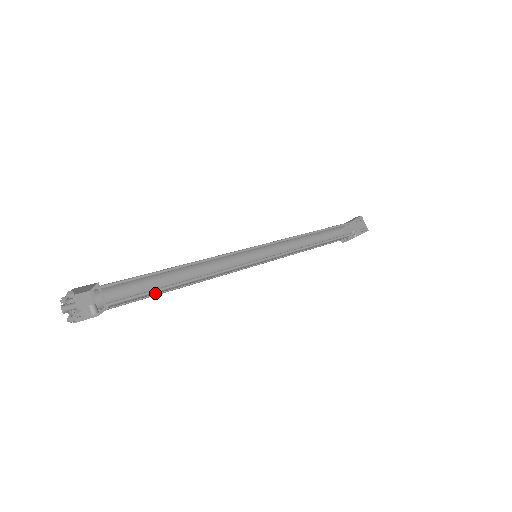
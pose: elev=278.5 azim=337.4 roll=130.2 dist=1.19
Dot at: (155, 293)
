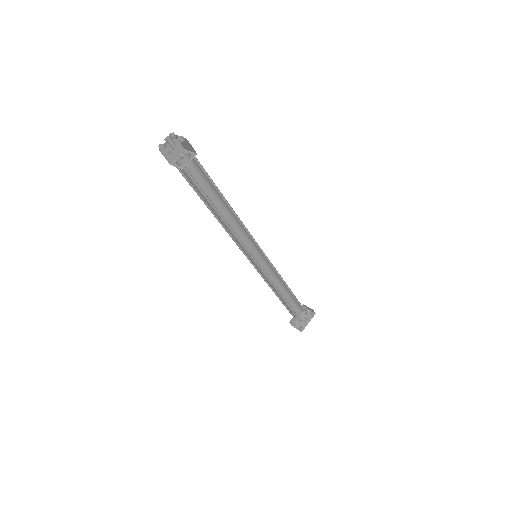
Dot at: occluded
